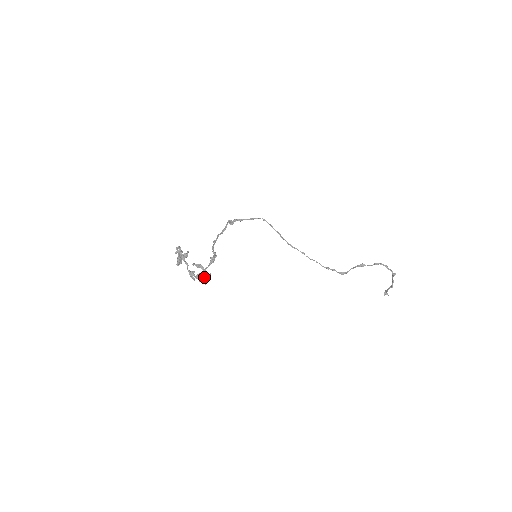
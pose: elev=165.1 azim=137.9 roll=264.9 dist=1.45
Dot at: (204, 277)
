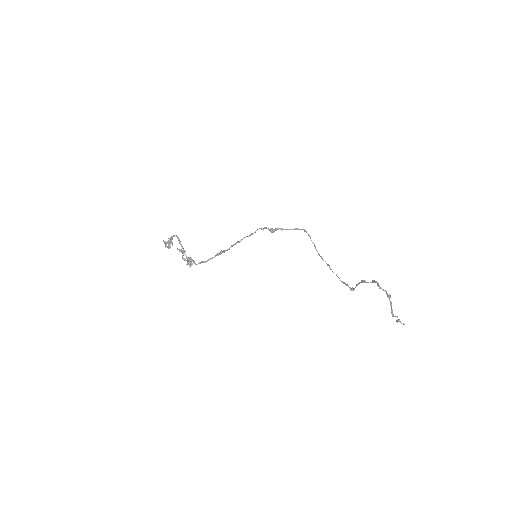
Dot at: (188, 261)
